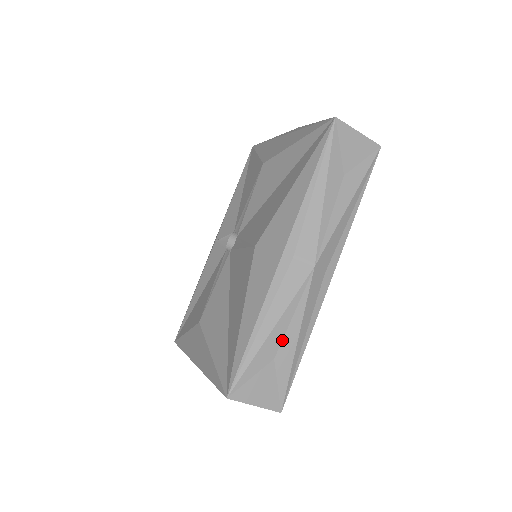
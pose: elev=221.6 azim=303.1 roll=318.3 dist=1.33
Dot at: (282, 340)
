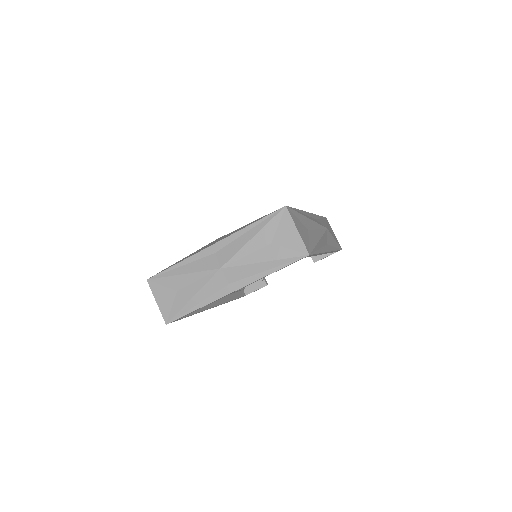
Dot at: (312, 230)
